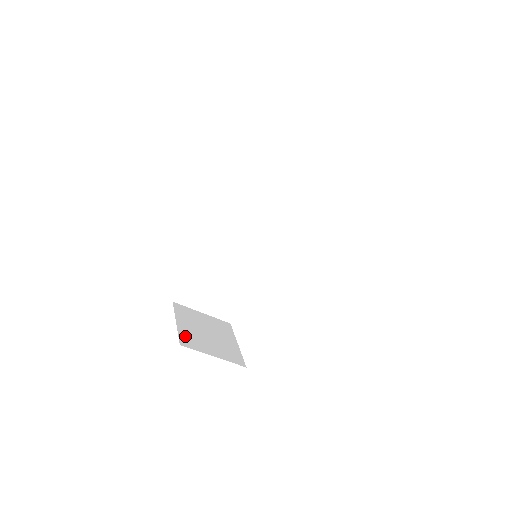
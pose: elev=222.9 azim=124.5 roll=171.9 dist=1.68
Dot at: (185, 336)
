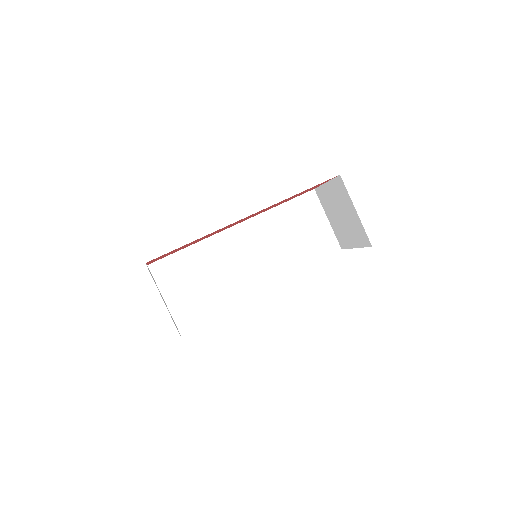
Dot at: occluded
